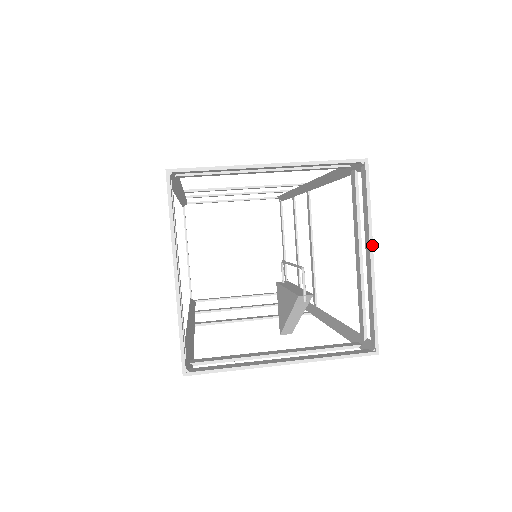
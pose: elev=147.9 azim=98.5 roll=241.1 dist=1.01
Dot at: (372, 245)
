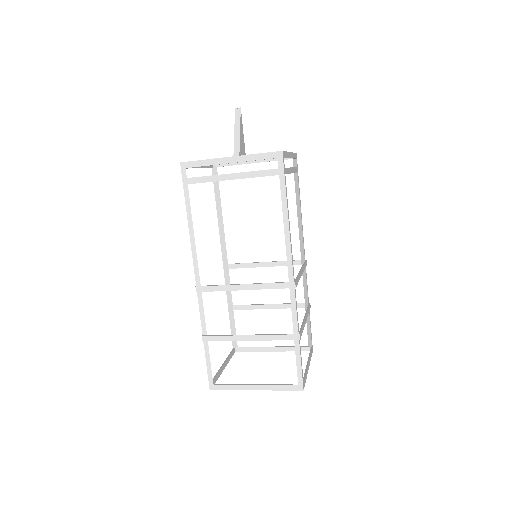
Dot at: (291, 152)
